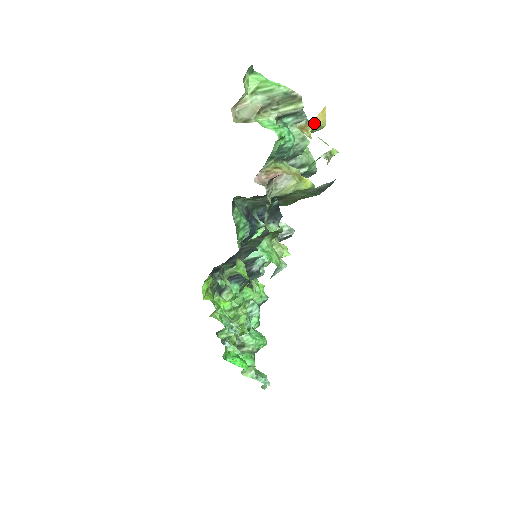
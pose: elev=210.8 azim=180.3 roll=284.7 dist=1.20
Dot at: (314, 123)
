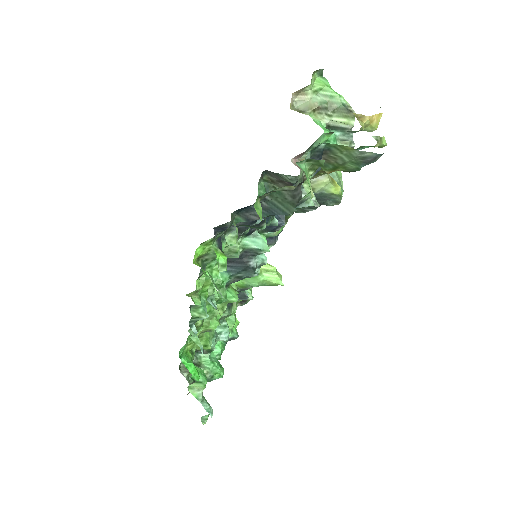
Dot at: (369, 118)
